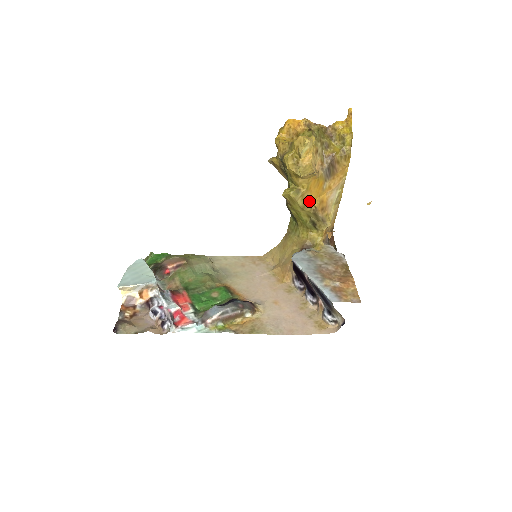
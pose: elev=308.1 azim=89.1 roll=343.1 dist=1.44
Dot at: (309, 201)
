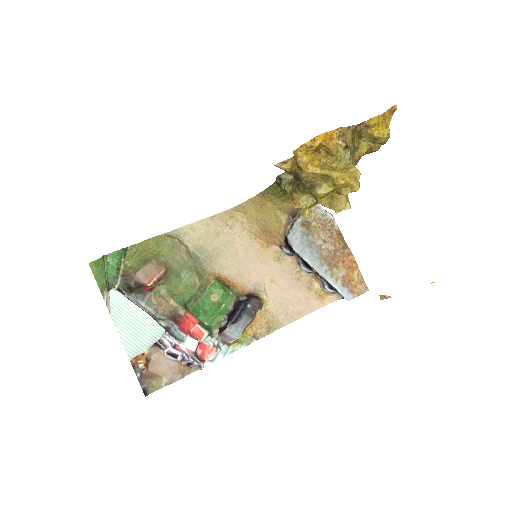
Dot at: occluded
